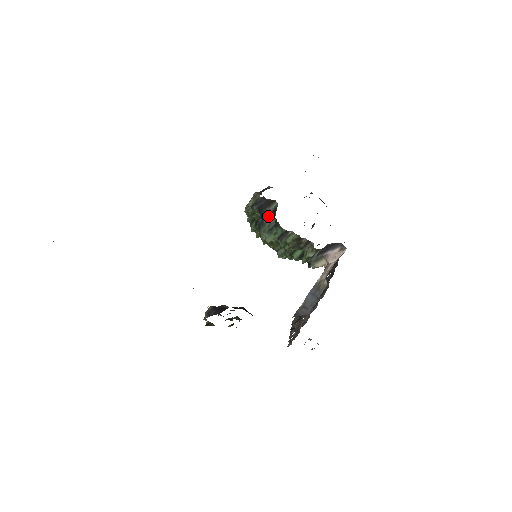
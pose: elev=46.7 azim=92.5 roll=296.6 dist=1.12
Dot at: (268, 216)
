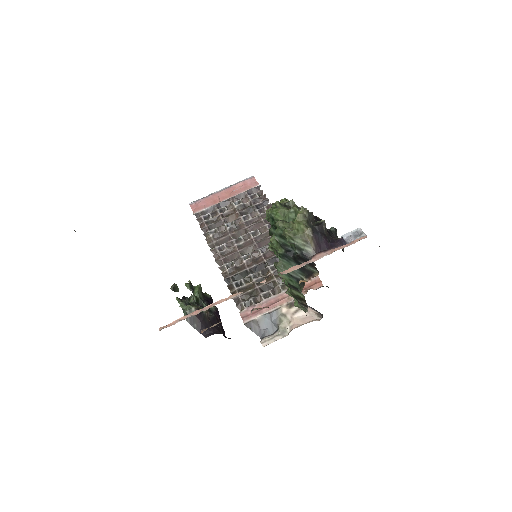
Dot at: occluded
